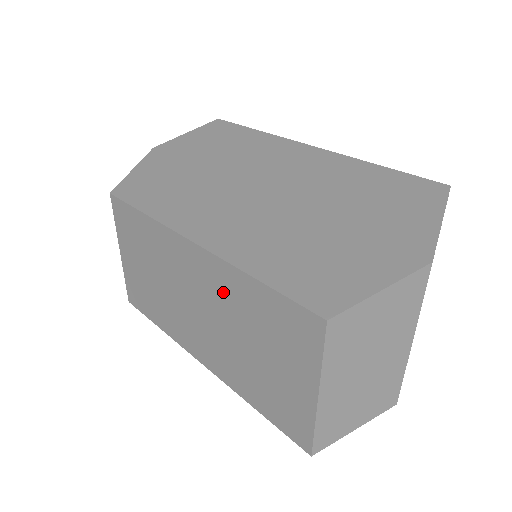
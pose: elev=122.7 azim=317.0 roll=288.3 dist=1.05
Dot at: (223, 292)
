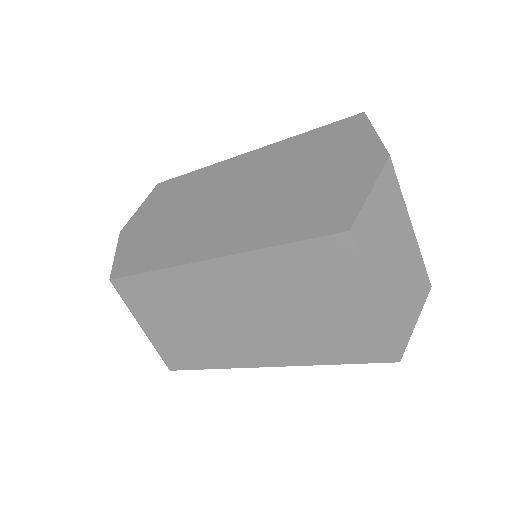
Dot at: (255, 281)
